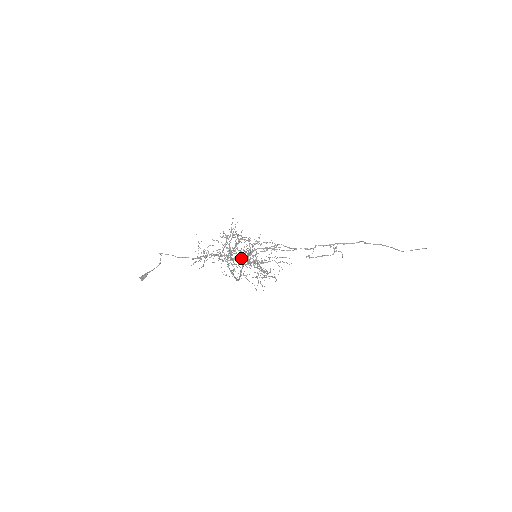
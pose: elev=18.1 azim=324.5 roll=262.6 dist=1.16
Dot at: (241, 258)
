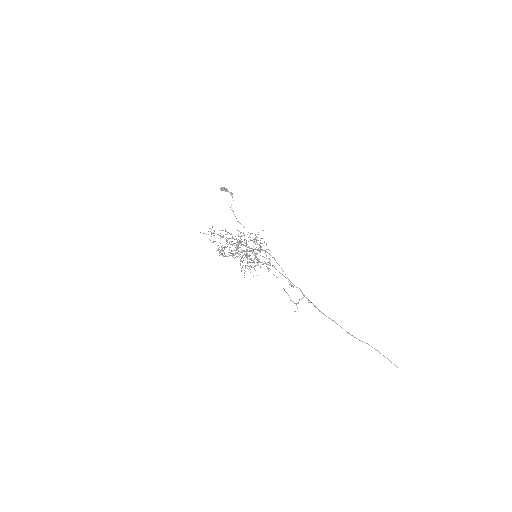
Dot at: (249, 248)
